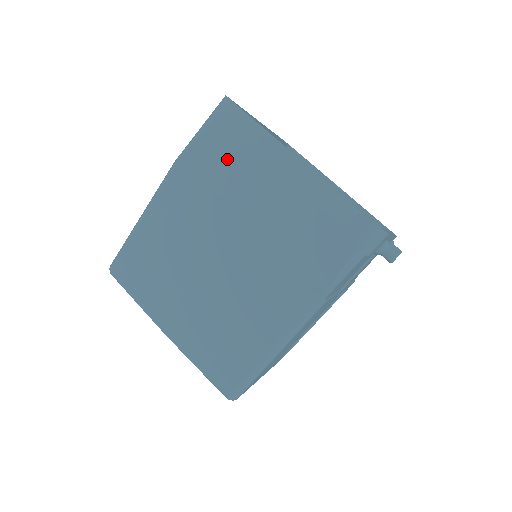
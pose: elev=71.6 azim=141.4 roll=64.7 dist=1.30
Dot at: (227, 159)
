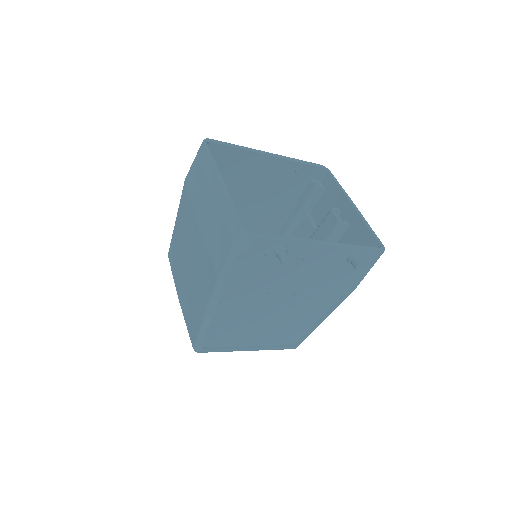
Dot at: (197, 182)
